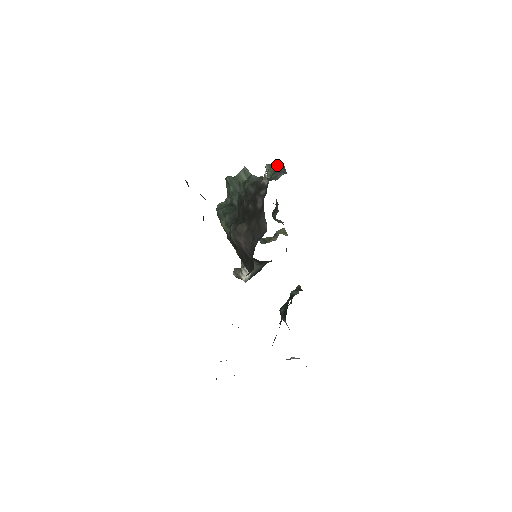
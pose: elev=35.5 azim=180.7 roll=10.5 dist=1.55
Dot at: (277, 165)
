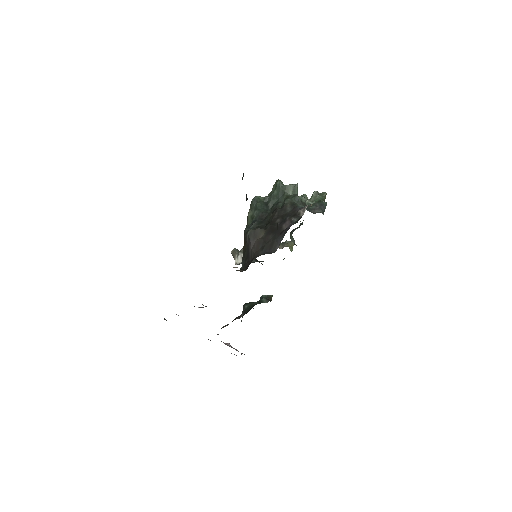
Dot at: (323, 198)
